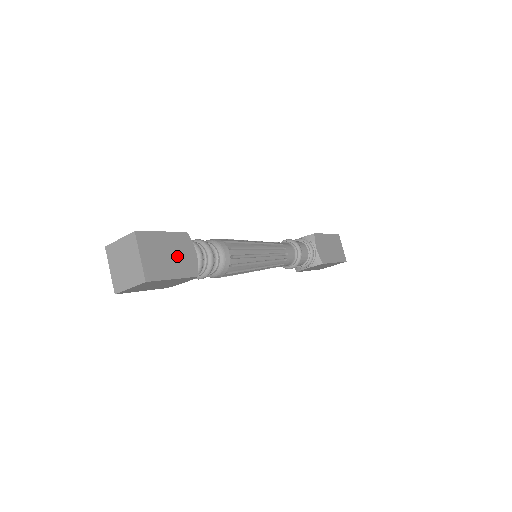
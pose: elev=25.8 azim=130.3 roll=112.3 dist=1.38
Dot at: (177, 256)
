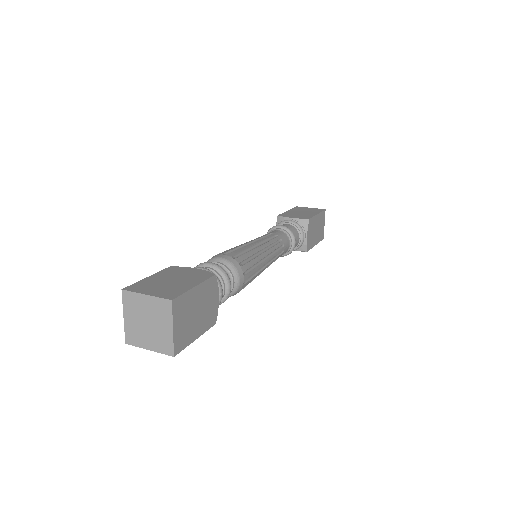
Dot at: (203, 309)
